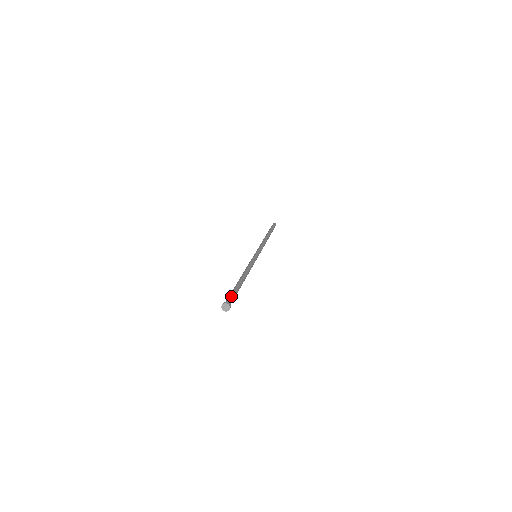
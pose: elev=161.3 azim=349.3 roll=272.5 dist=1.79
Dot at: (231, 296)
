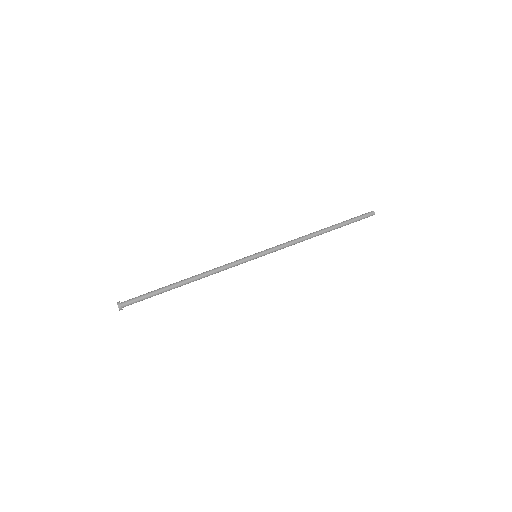
Dot at: (137, 298)
